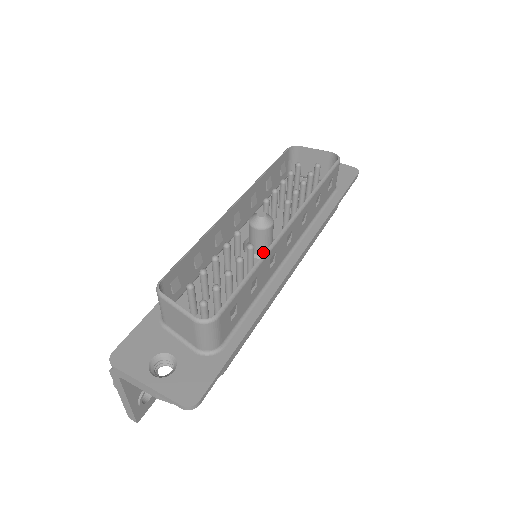
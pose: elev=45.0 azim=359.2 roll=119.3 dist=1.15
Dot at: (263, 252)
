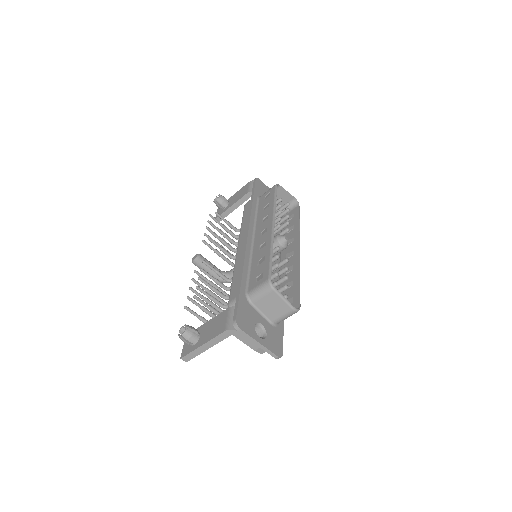
Dot at: occluded
